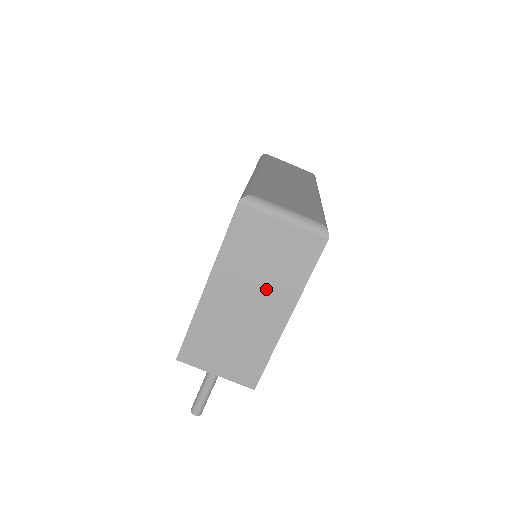
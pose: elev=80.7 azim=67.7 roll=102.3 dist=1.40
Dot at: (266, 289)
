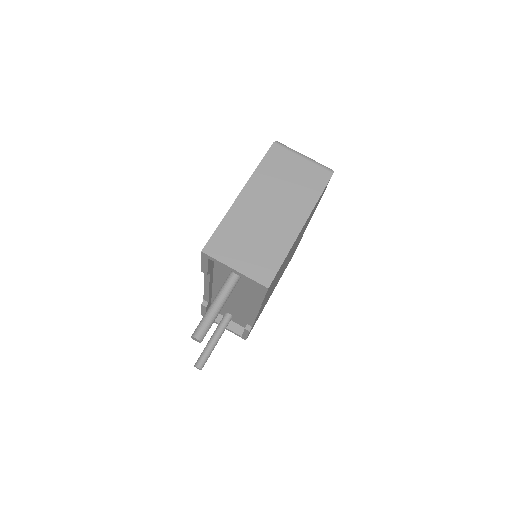
Dot at: (287, 201)
